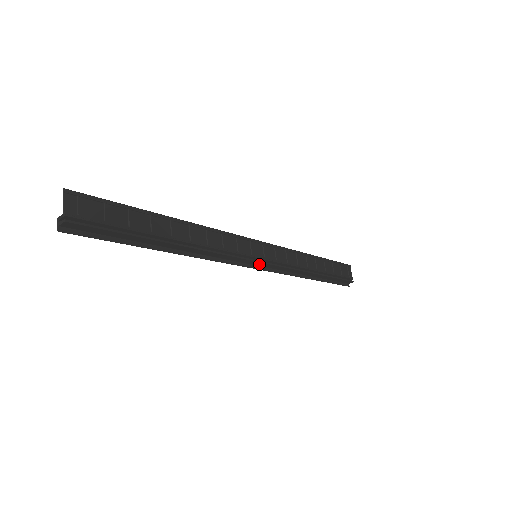
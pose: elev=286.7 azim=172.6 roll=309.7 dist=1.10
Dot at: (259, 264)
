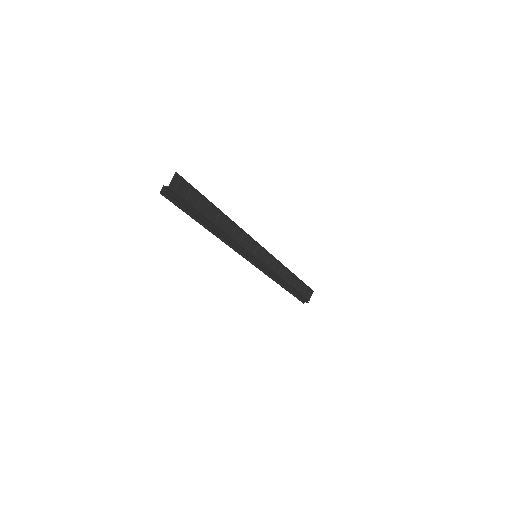
Dot at: (255, 262)
